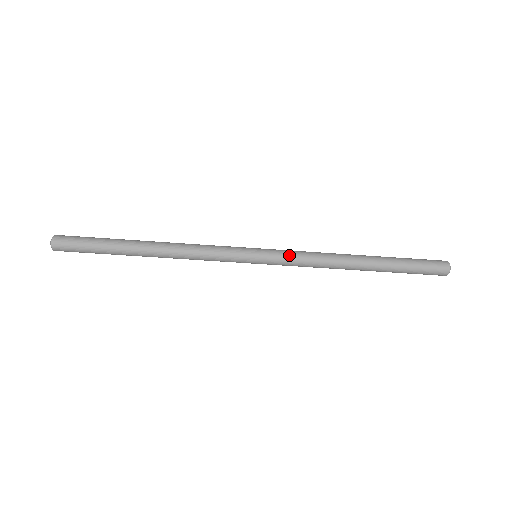
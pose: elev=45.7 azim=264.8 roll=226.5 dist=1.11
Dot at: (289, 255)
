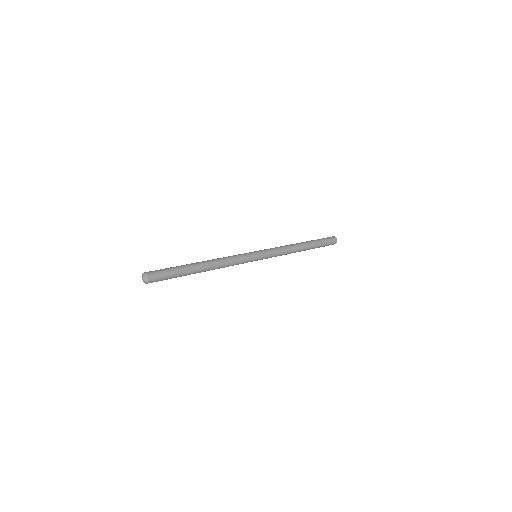
Dot at: (274, 254)
